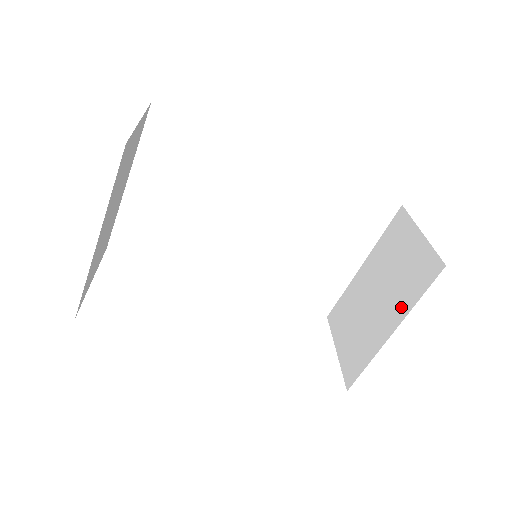
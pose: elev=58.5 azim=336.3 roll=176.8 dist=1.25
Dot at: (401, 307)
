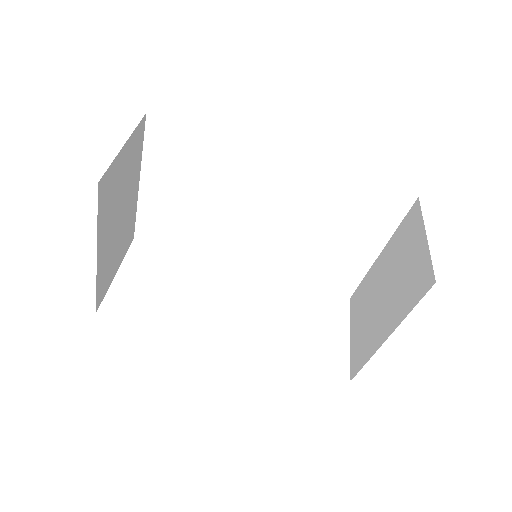
Dot at: (398, 313)
